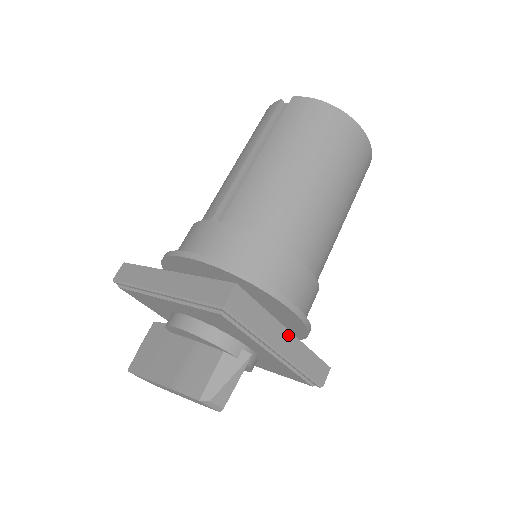
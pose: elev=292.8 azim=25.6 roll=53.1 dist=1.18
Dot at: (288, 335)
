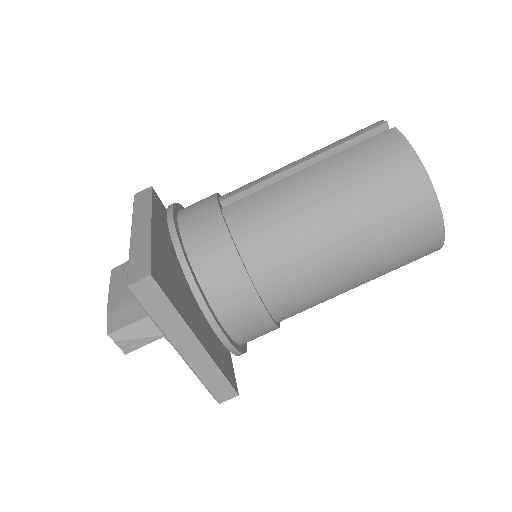
Dot at: (196, 344)
